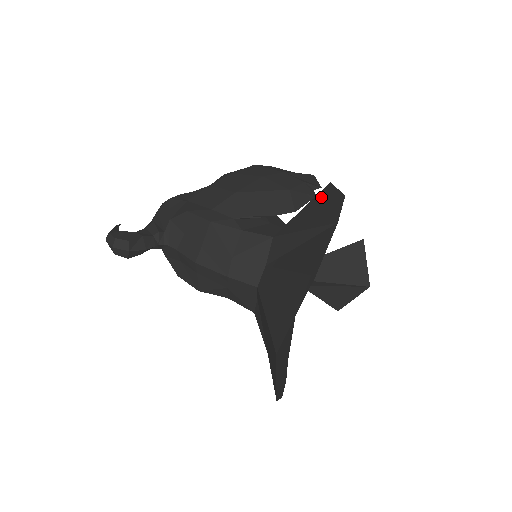
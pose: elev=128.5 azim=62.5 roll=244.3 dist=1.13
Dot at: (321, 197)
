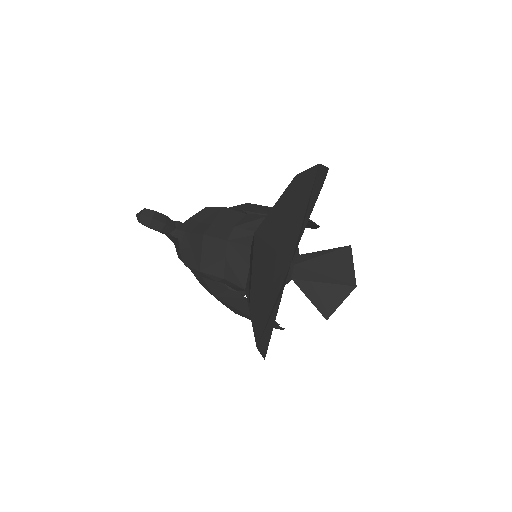
Dot at: occluded
